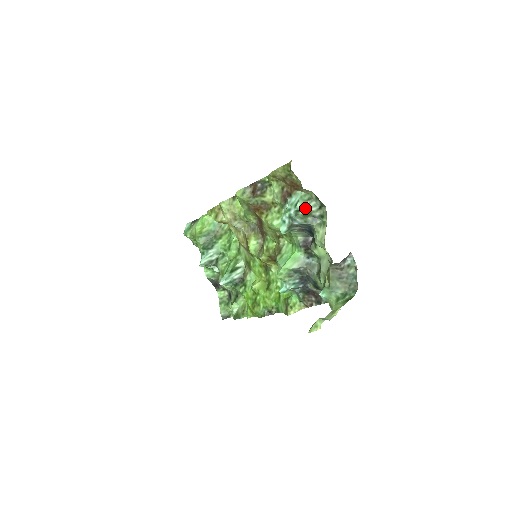
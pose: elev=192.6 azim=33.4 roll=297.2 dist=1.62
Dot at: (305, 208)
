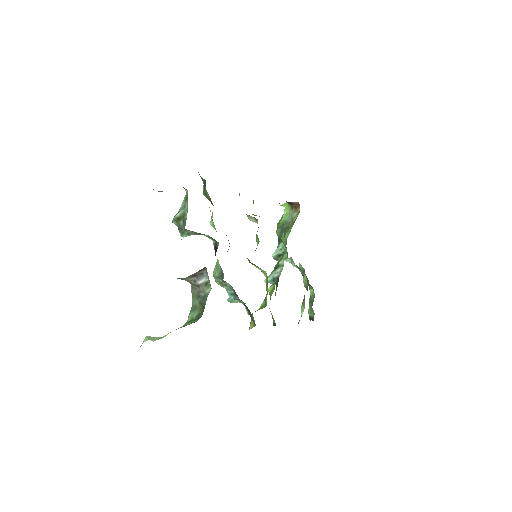
Dot at: (183, 210)
